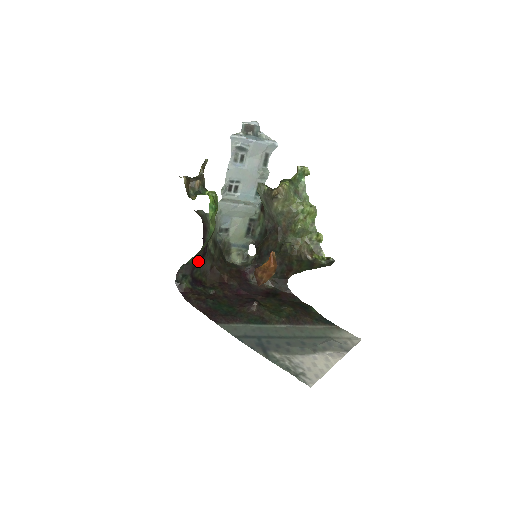
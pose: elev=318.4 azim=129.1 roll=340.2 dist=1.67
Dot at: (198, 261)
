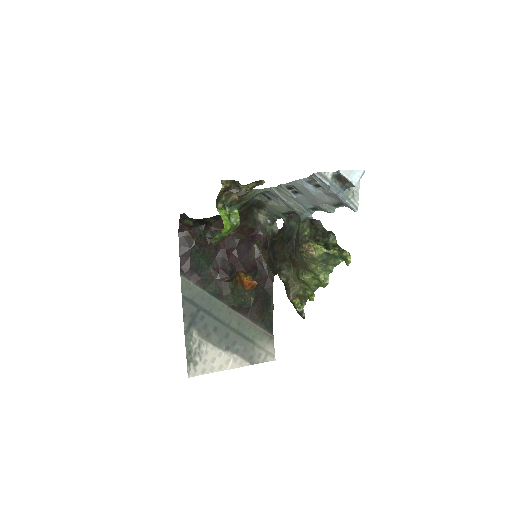
Dot at: occluded
